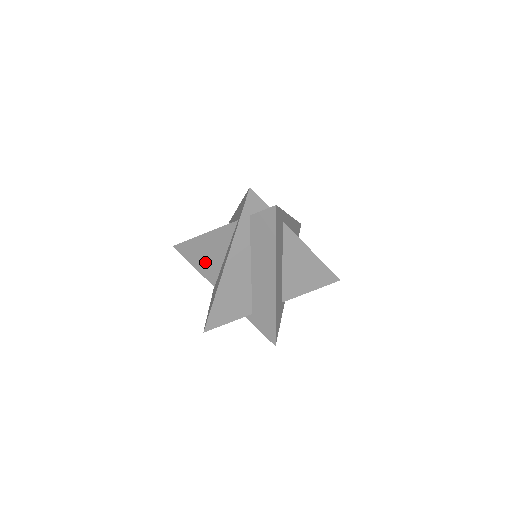
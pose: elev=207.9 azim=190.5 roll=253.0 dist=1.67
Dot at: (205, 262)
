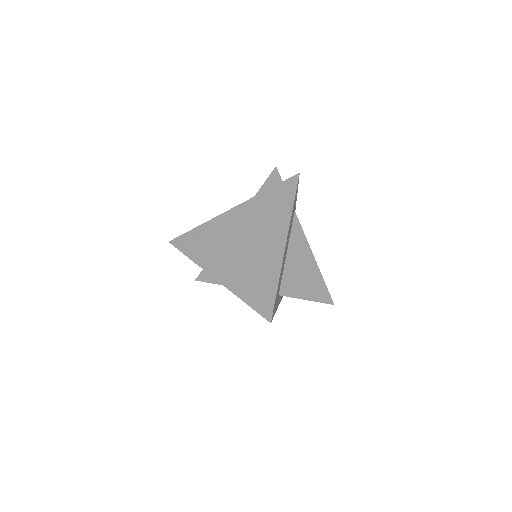
Dot at: (204, 247)
